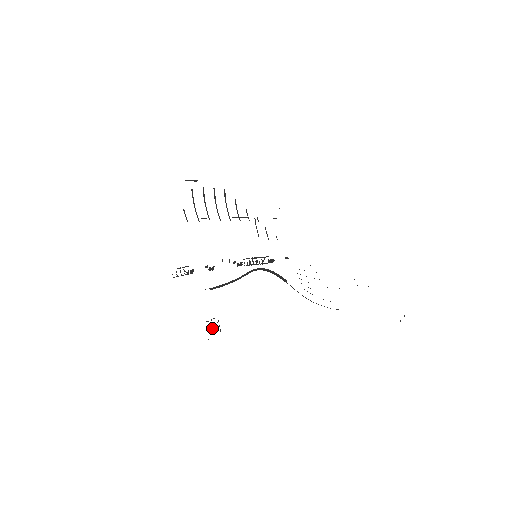
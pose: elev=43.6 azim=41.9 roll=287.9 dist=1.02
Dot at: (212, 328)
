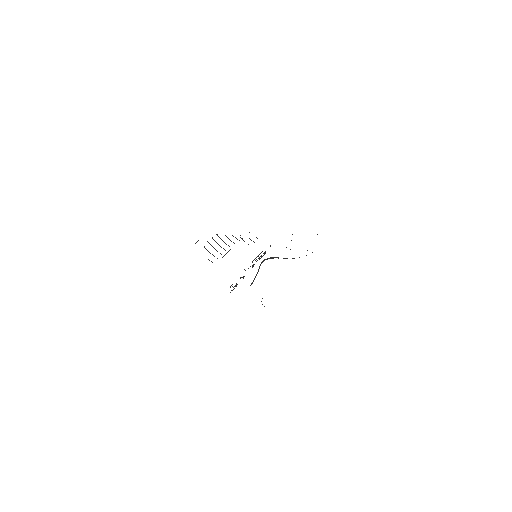
Dot at: occluded
